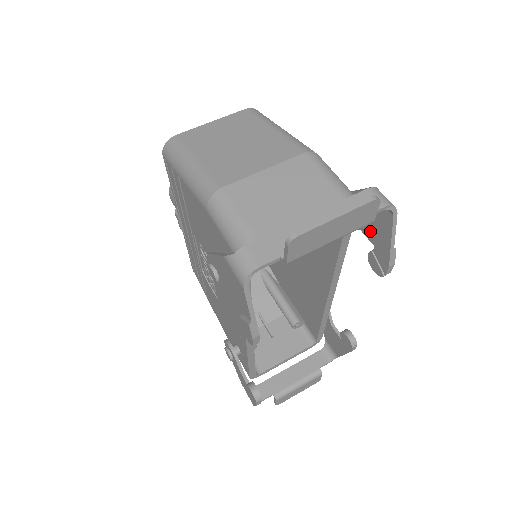
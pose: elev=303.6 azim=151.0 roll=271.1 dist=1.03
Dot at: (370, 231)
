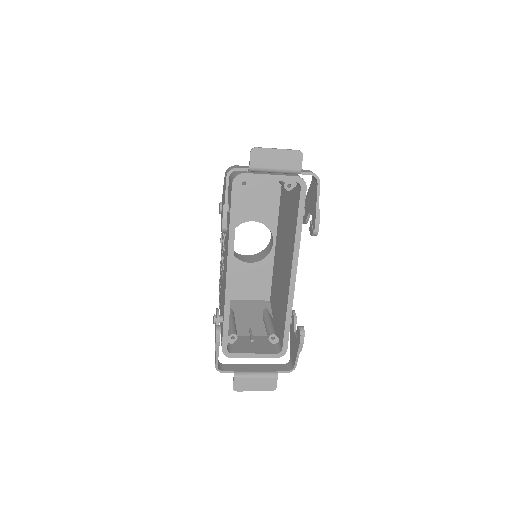
Dot at: (311, 207)
